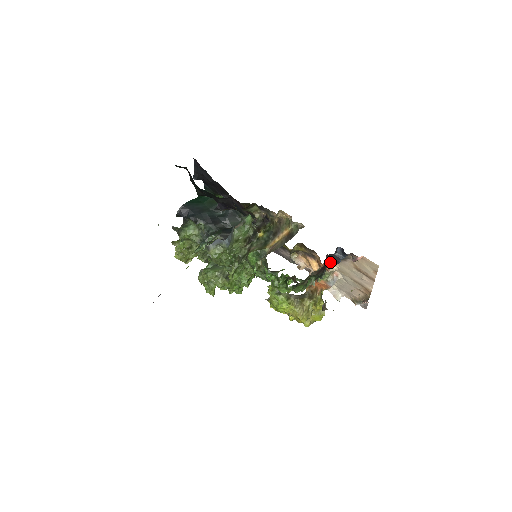
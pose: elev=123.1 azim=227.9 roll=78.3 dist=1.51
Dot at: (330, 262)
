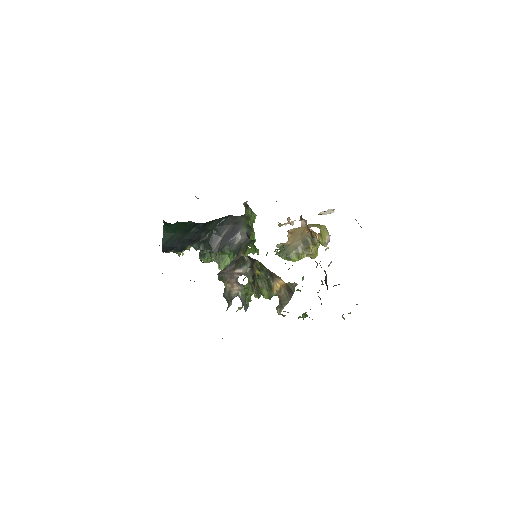
Dot at: occluded
